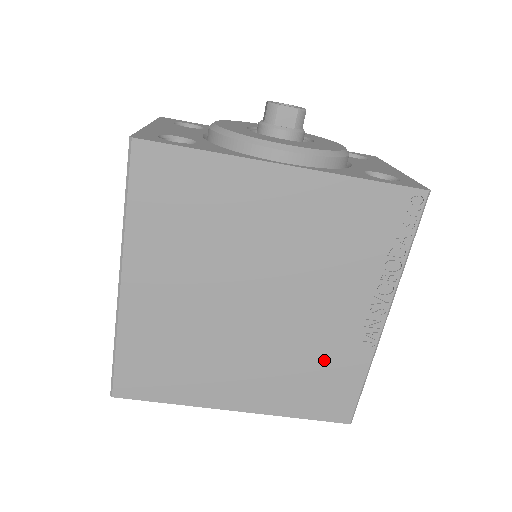
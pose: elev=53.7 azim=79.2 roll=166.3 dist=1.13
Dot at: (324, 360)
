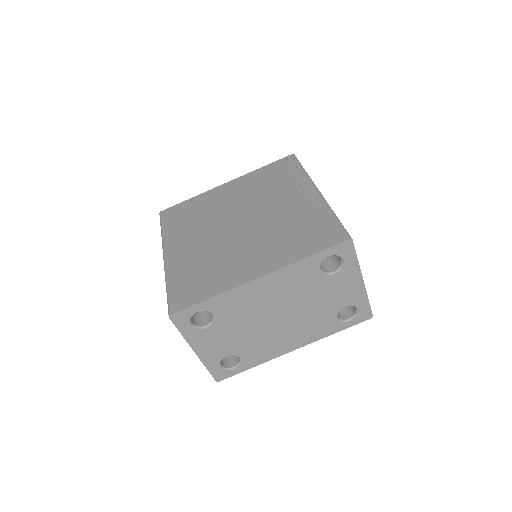
Dot at: (298, 222)
